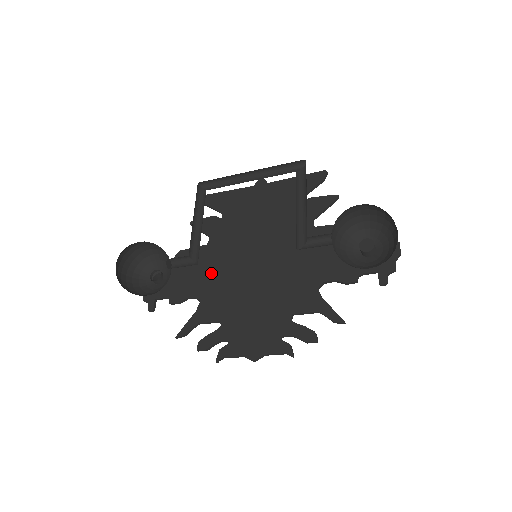
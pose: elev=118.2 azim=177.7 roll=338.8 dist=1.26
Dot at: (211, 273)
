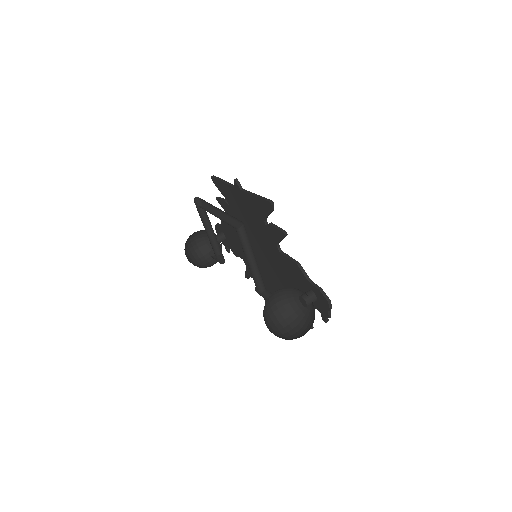
Dot at: occluded
